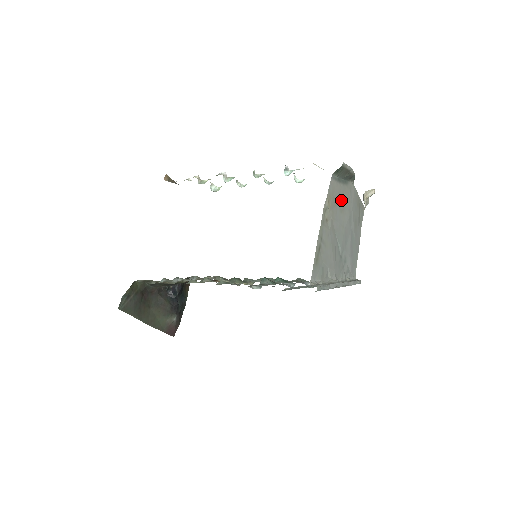
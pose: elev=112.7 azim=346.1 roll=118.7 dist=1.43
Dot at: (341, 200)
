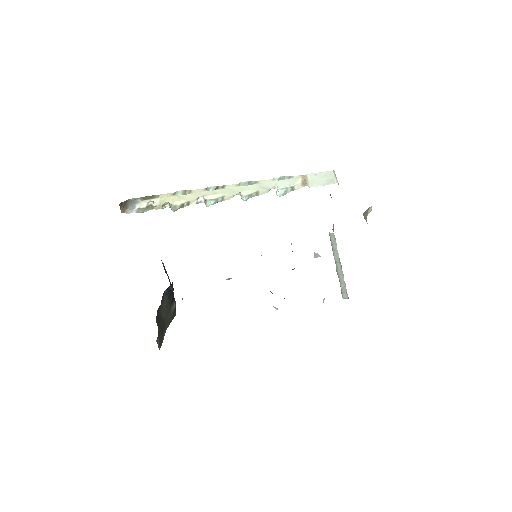
Dot at: occluded
